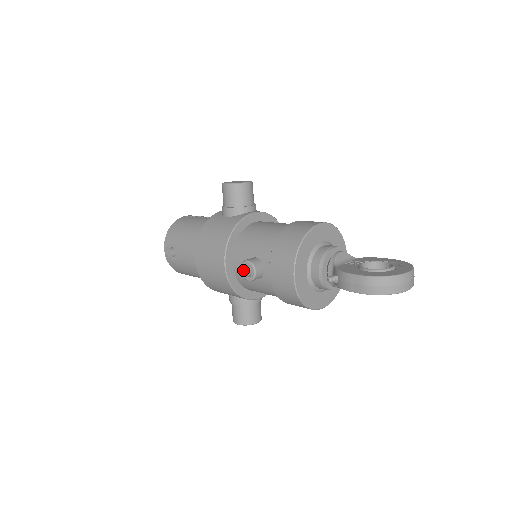
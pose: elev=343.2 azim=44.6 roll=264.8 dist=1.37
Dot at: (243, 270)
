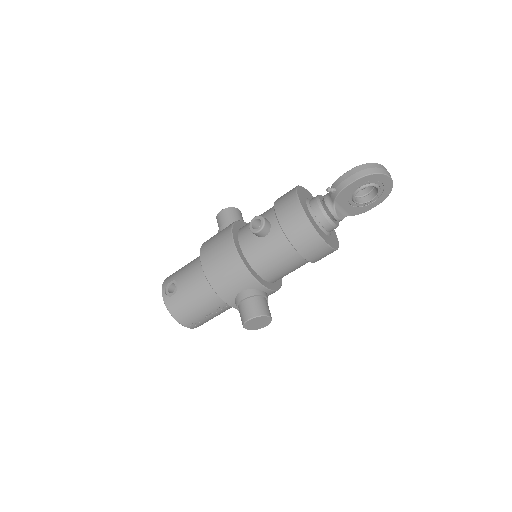
Dot at: (252, 227)
